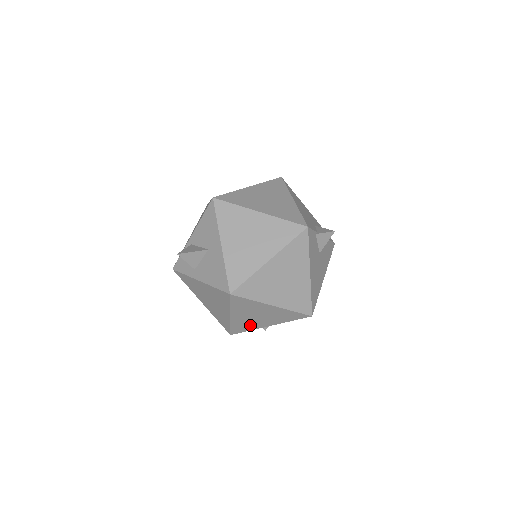
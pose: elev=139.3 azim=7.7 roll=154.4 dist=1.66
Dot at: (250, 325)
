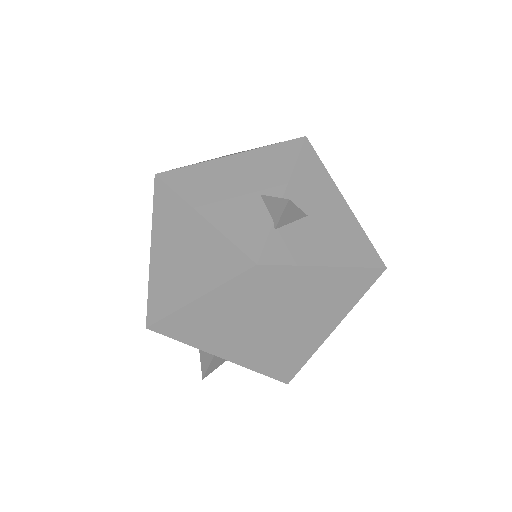
Dot at: occluded
